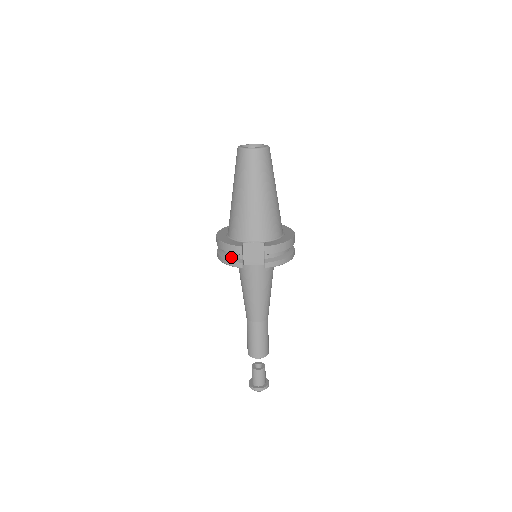
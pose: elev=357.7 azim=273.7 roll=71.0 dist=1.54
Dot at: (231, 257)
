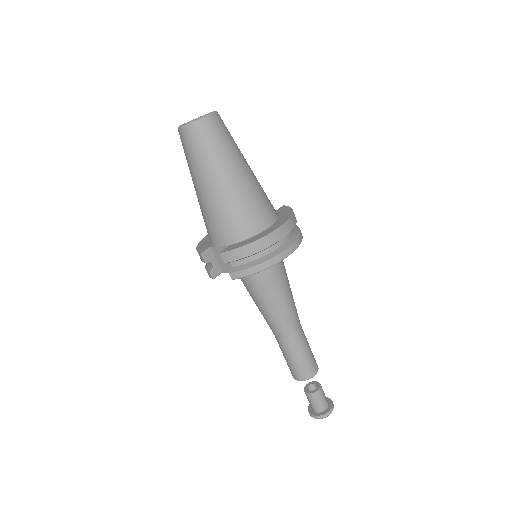
Dot at: (208, 264)
